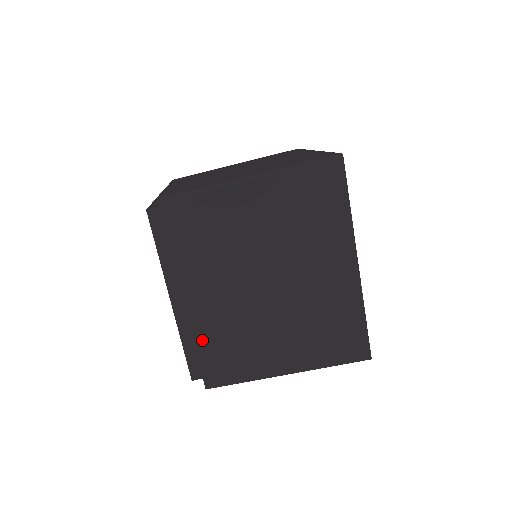
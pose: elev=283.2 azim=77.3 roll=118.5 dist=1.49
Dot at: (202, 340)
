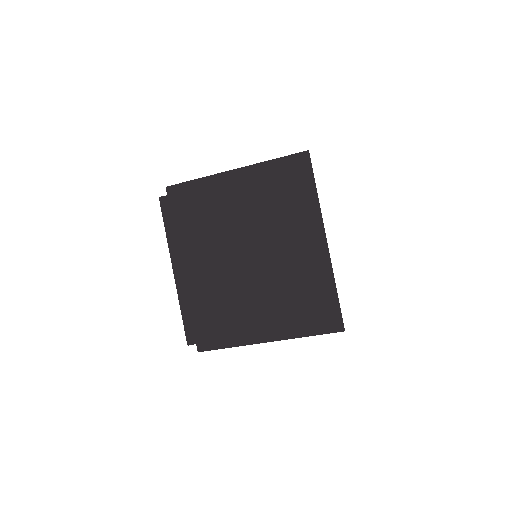
Dot at: (196, 305)
